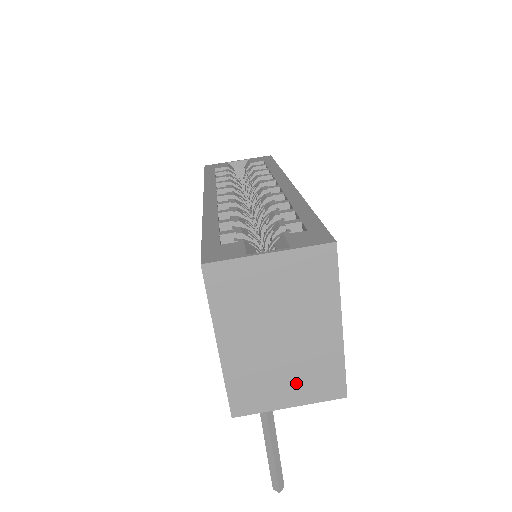
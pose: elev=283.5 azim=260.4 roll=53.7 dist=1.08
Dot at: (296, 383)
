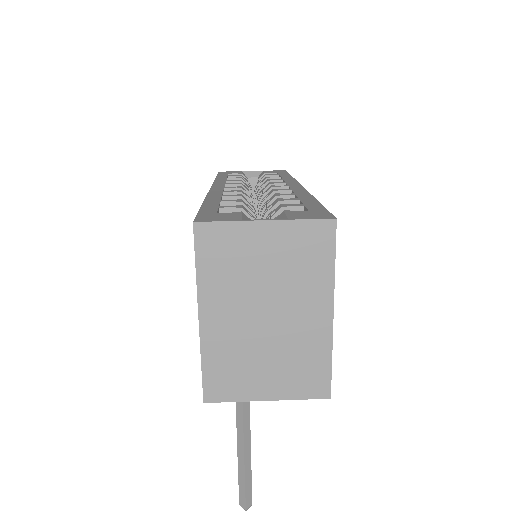
Dot at: (277, 373)
